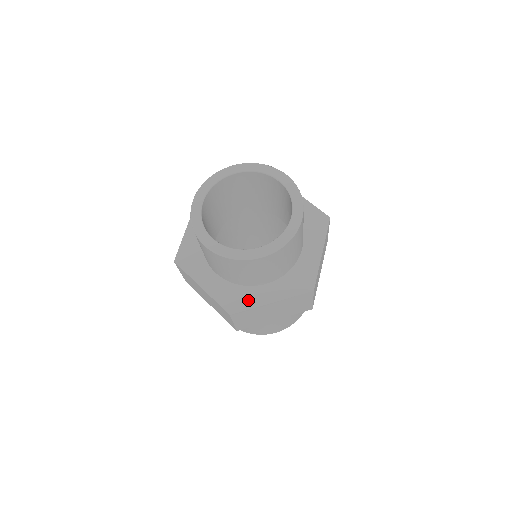
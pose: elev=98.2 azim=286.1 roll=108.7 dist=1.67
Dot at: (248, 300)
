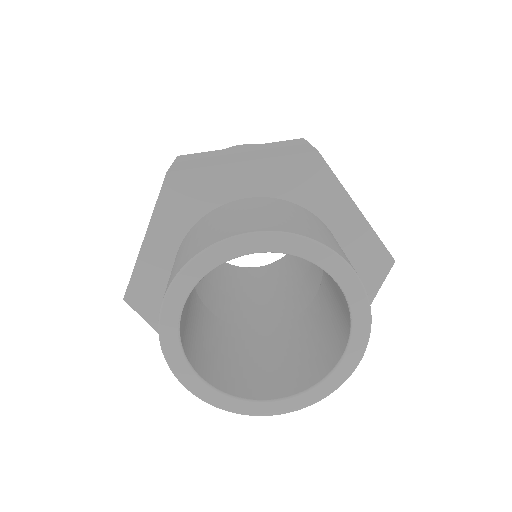
Dot at: occluded
